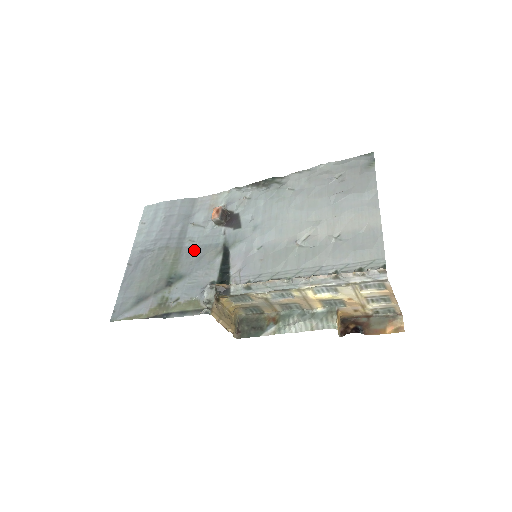
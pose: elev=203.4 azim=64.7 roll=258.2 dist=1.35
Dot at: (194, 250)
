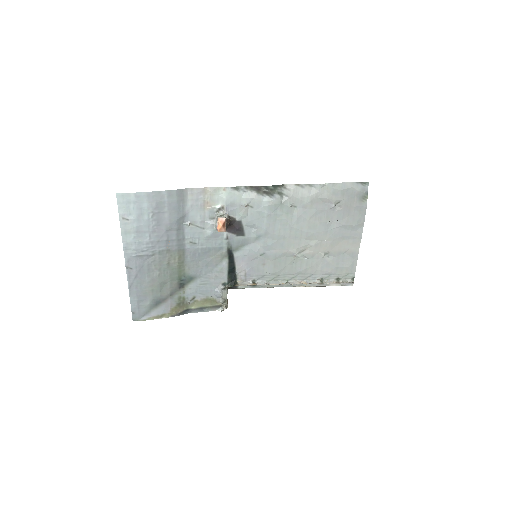
Dot at: (198, 253)
